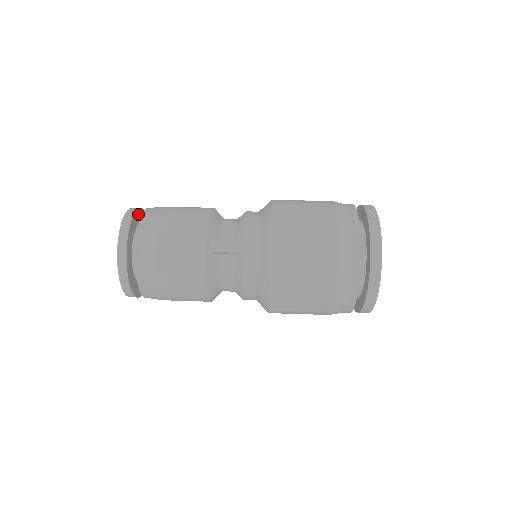
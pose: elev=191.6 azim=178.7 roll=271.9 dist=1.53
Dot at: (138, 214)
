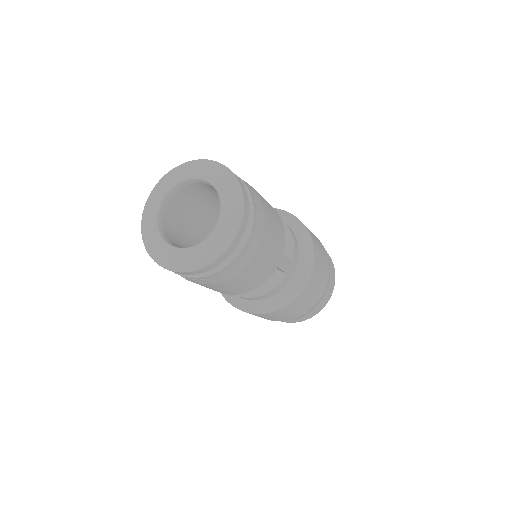
Dot at: occluded
